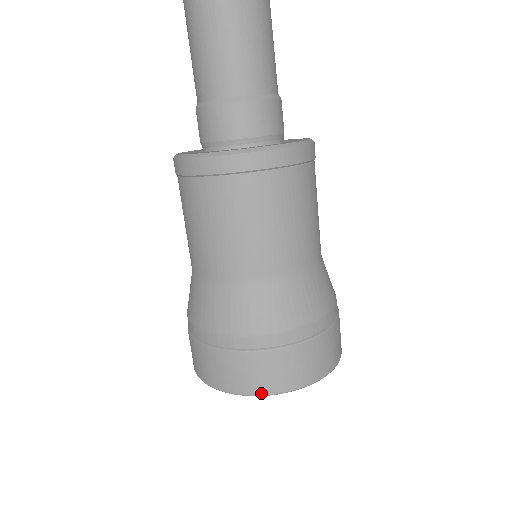
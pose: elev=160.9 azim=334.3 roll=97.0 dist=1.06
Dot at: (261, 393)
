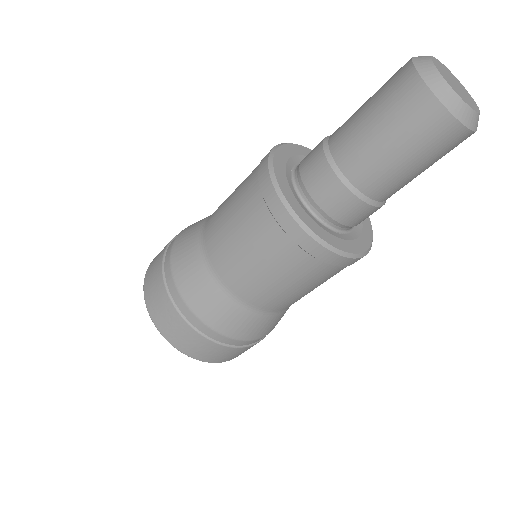
Dot at: (166, 338)
